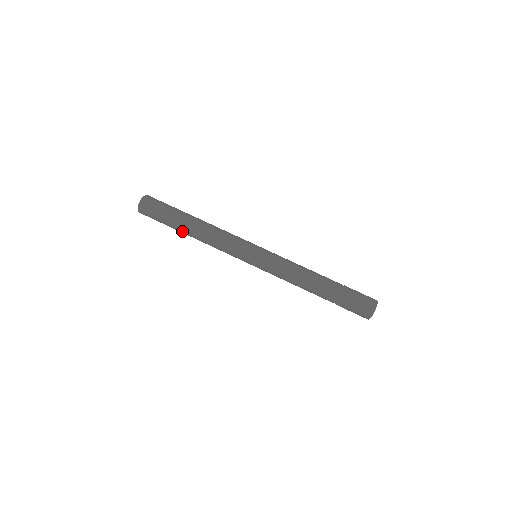
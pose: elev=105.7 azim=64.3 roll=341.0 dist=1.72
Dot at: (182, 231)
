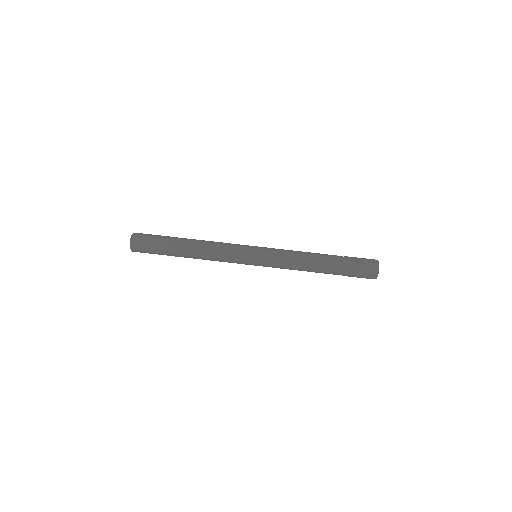
Dot at: occluded
